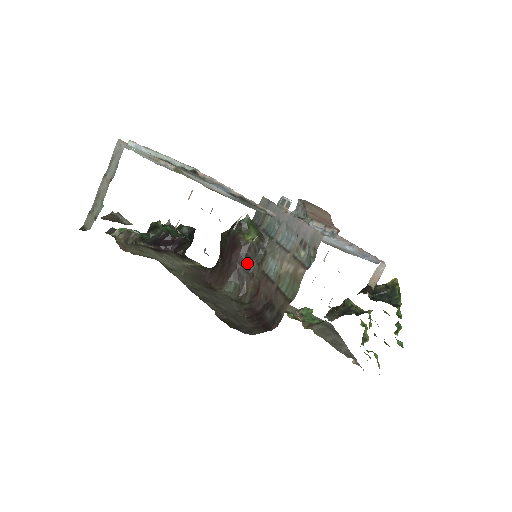
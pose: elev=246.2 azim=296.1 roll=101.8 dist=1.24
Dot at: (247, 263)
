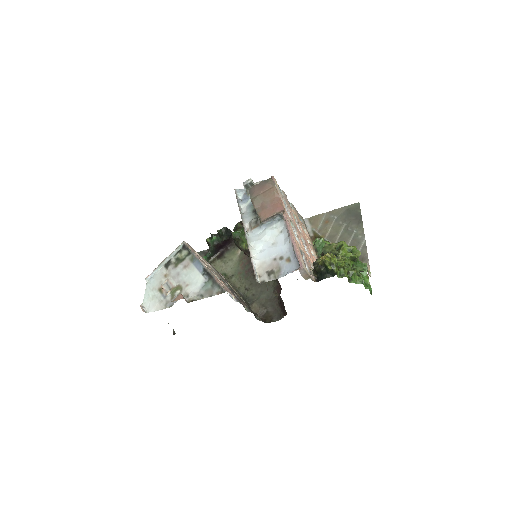
Dot at: occluded
